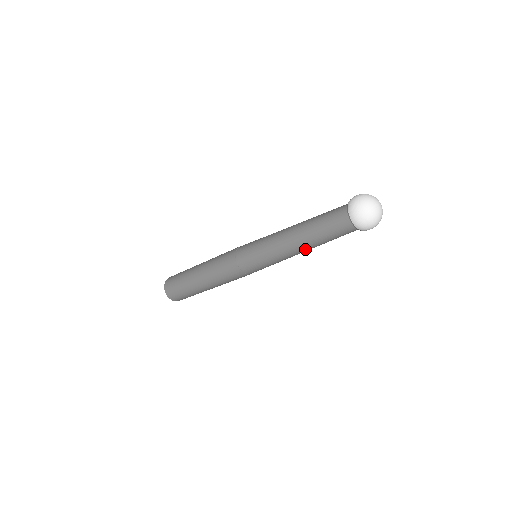
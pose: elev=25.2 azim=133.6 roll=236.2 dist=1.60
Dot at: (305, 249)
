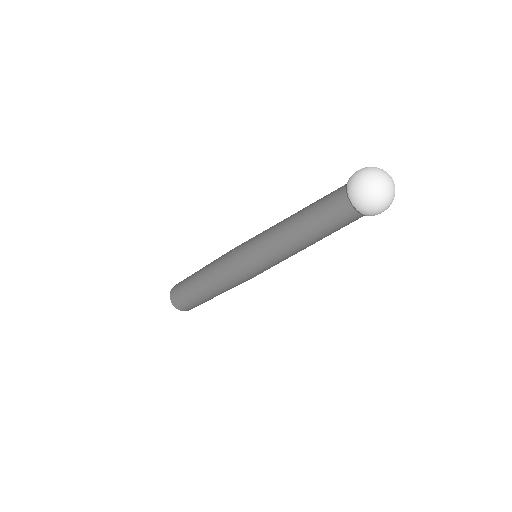
Dot at: occluded
